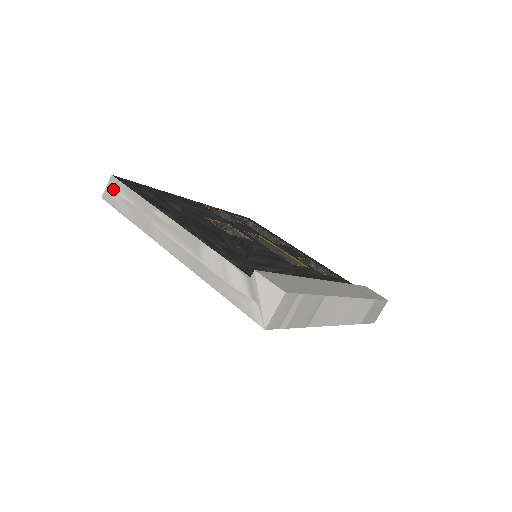
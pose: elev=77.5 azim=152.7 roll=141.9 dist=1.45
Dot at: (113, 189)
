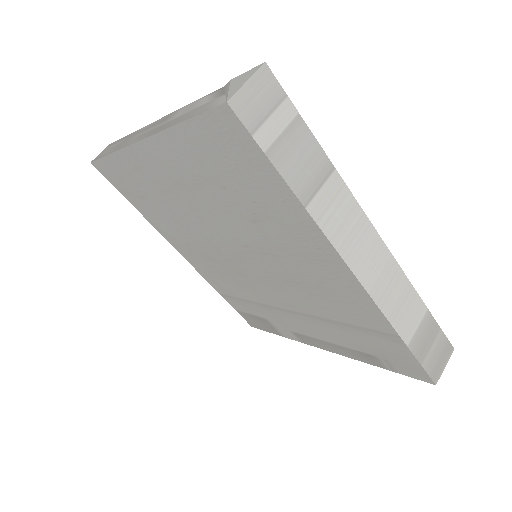
Dot at: (106, 149)
